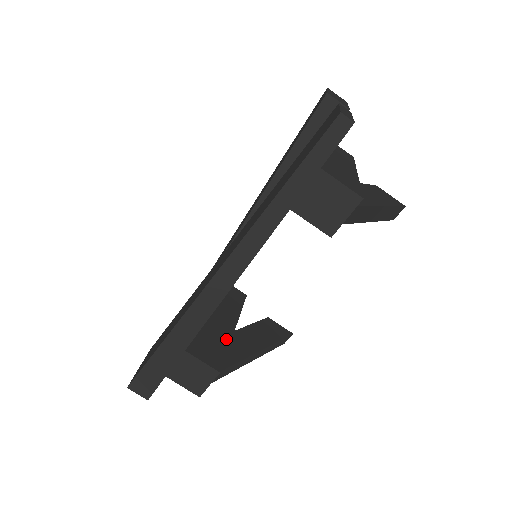
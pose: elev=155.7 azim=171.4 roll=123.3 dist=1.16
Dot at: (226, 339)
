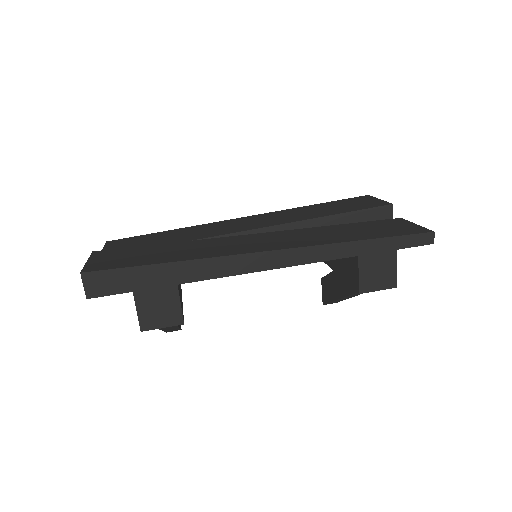
Dot at: occluded
